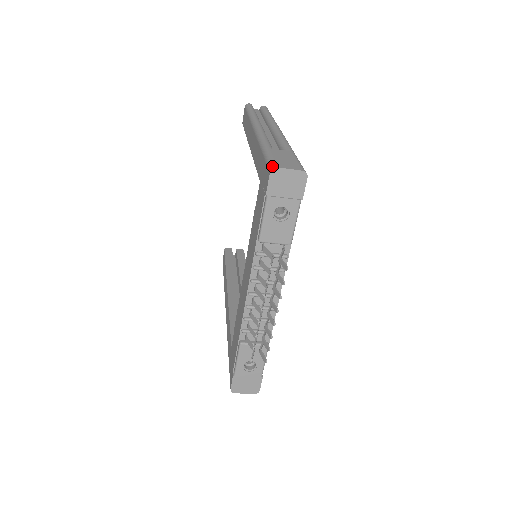
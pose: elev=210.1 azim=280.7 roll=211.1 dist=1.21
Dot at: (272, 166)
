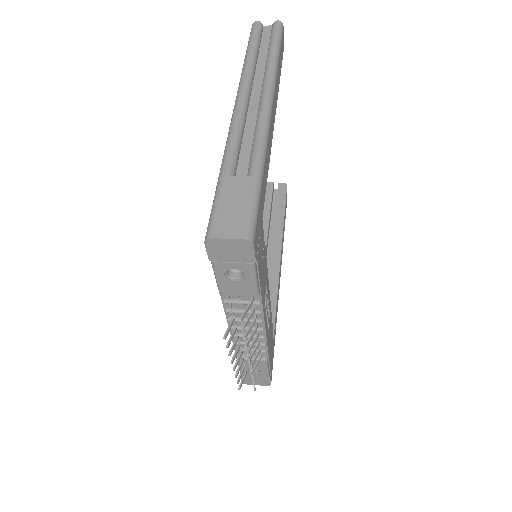
Dot at: (207, 233)
